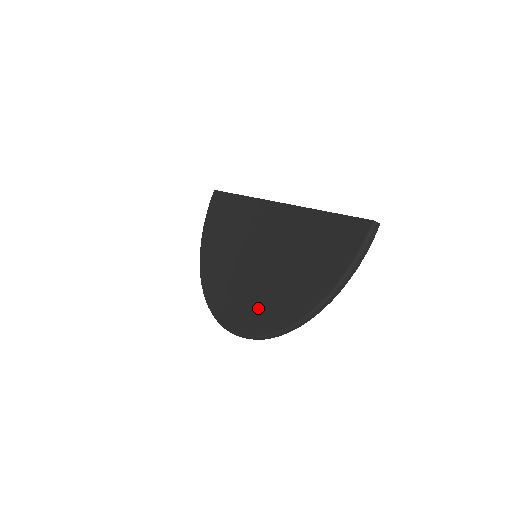
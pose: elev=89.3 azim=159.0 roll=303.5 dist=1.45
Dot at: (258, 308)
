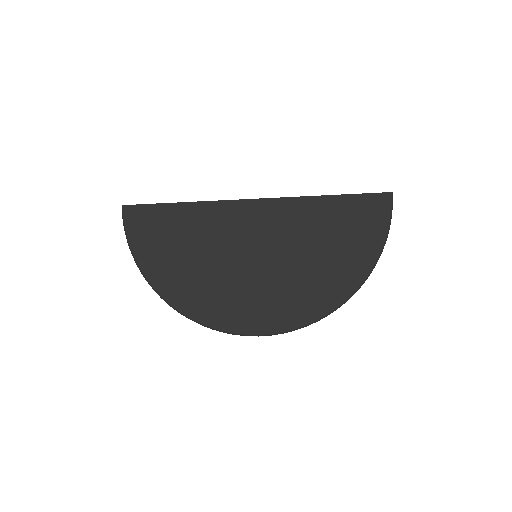
Dot at: (299, 299)
